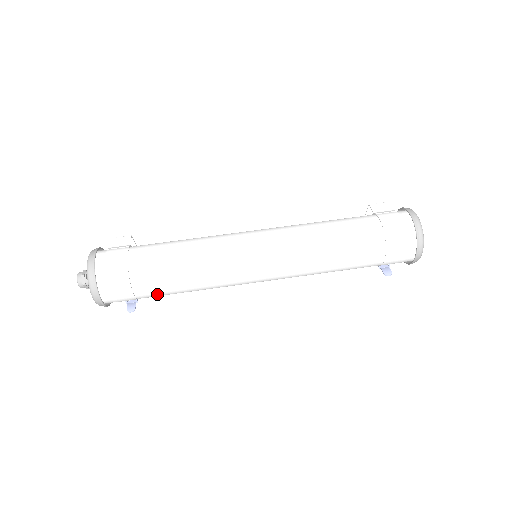
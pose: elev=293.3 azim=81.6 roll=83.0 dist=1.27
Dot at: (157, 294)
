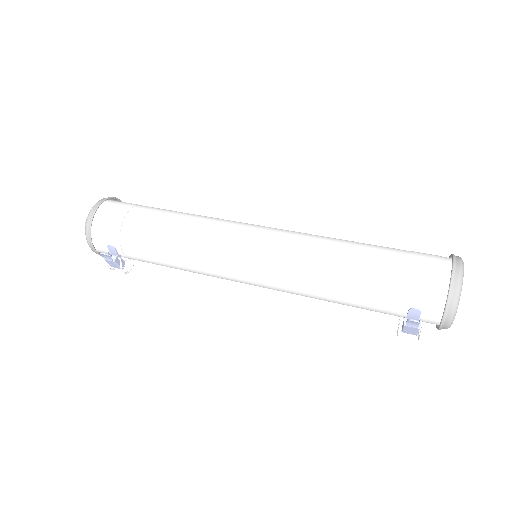
Dot at: (141, 234)
